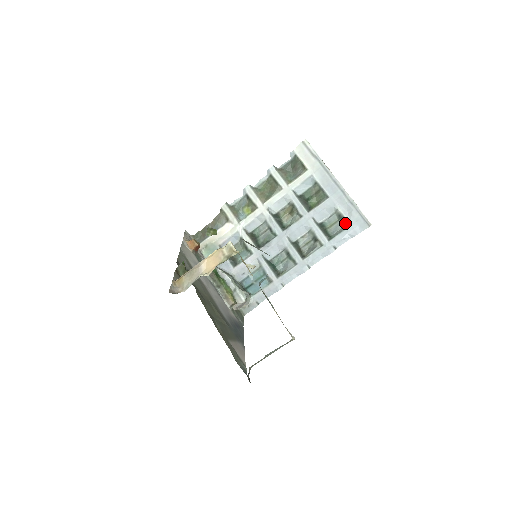
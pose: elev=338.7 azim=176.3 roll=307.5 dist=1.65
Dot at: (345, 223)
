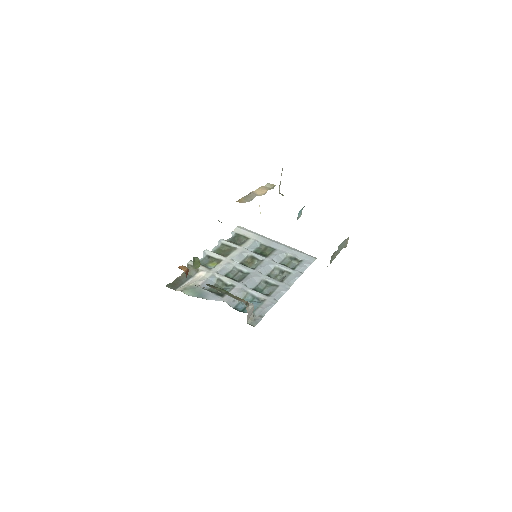
Dot at: (298, 260)
